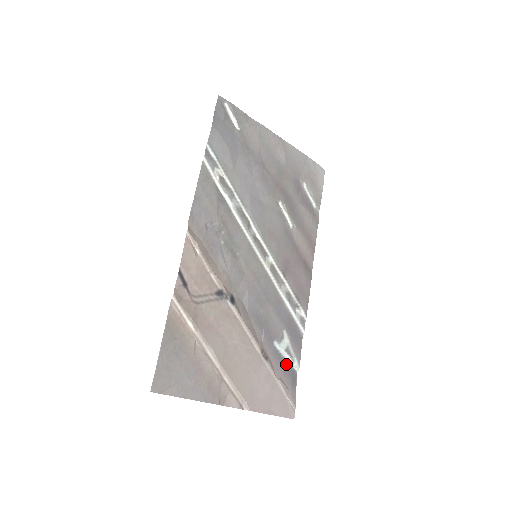
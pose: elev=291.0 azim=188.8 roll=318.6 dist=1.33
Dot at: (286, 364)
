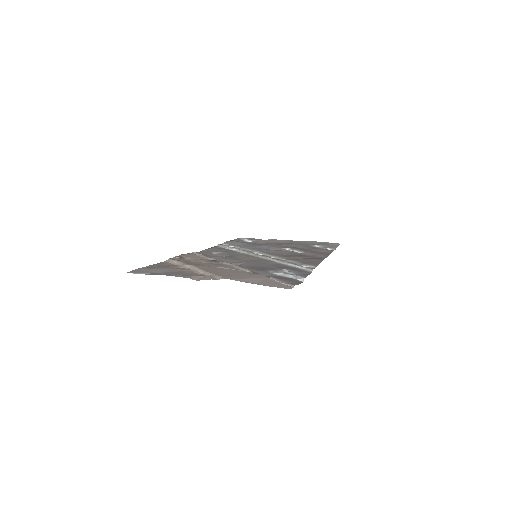
Dot at: (286, 278)
